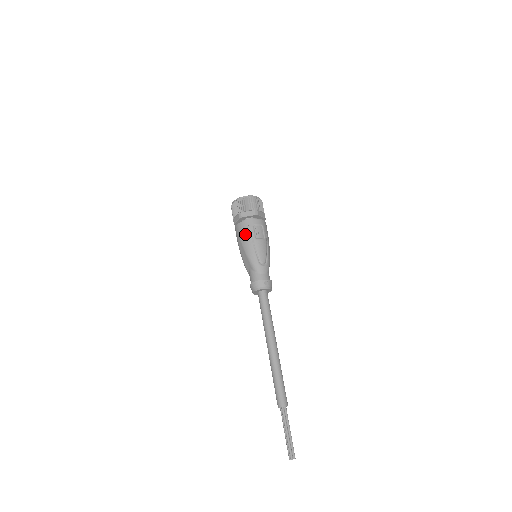
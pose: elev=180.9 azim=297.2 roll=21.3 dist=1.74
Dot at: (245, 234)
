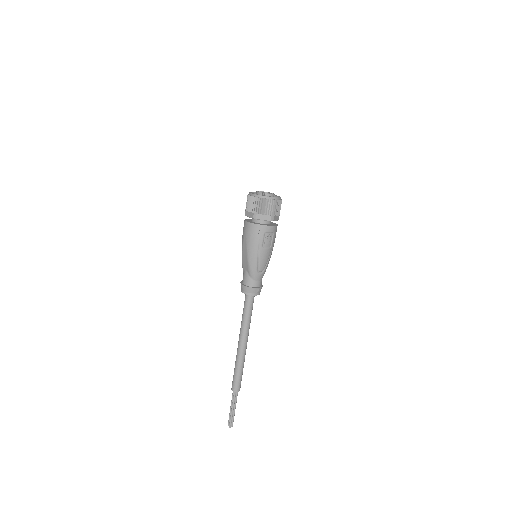
Dot at: (253, 239)
